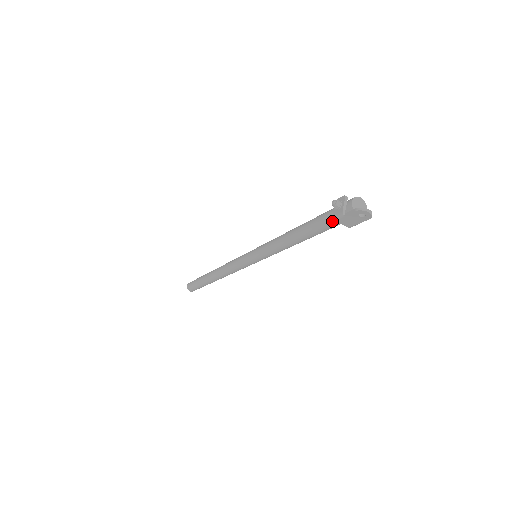
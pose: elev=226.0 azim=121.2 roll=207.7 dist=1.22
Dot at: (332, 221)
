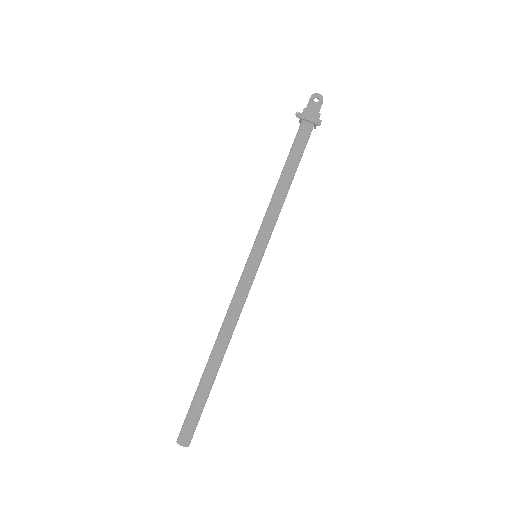
Dot at: (302, 129)
